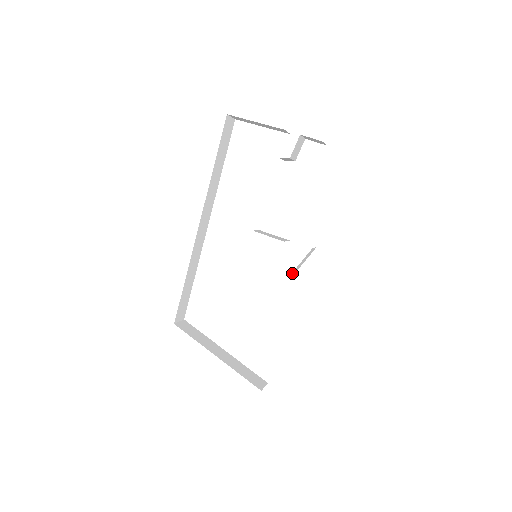
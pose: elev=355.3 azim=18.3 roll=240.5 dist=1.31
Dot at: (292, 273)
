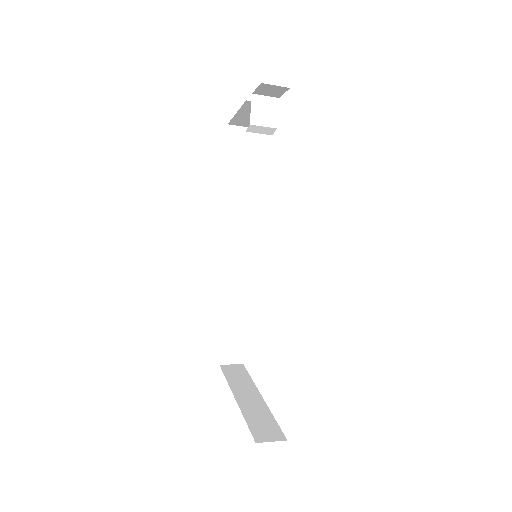
Dot at: (266, 258)
